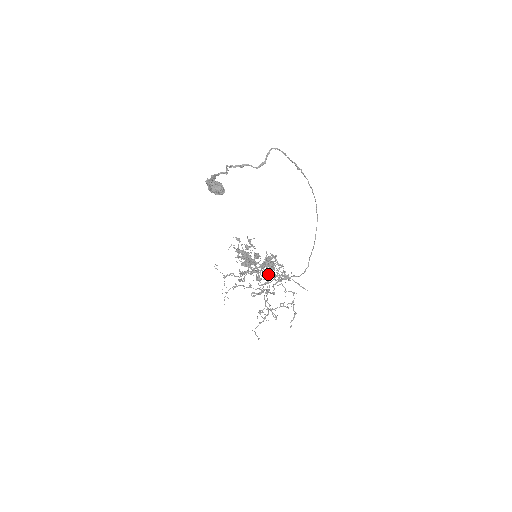
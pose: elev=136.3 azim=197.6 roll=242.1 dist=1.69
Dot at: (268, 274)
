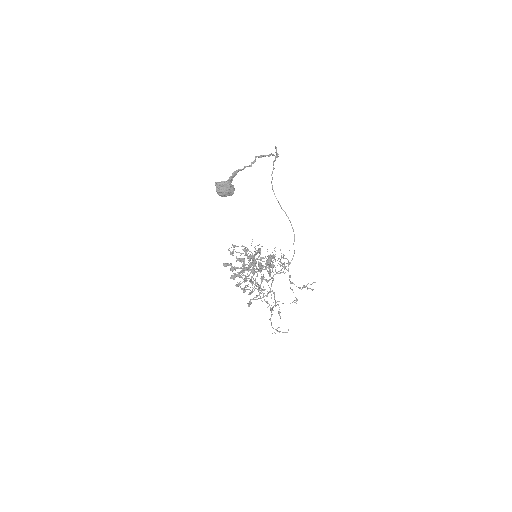
Dot at: (281, 262)
